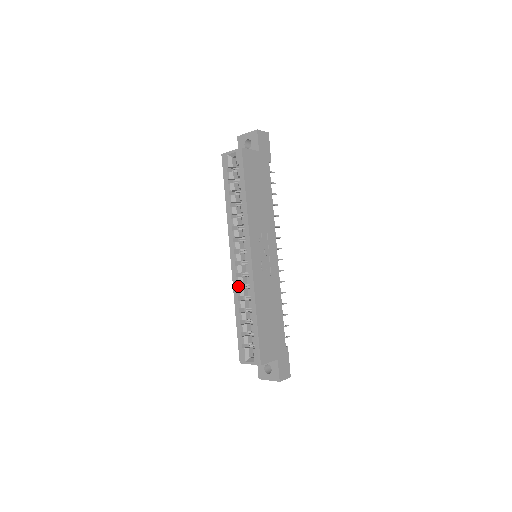
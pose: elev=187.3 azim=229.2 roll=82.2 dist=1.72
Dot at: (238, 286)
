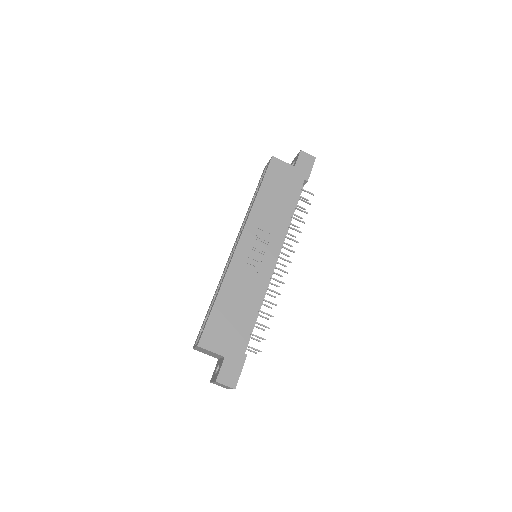
Dot at: occluded
